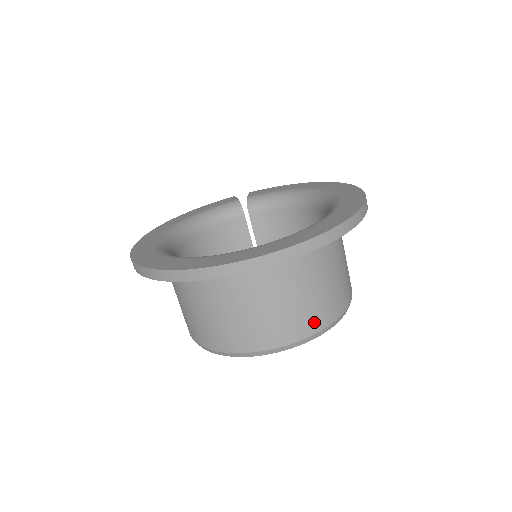
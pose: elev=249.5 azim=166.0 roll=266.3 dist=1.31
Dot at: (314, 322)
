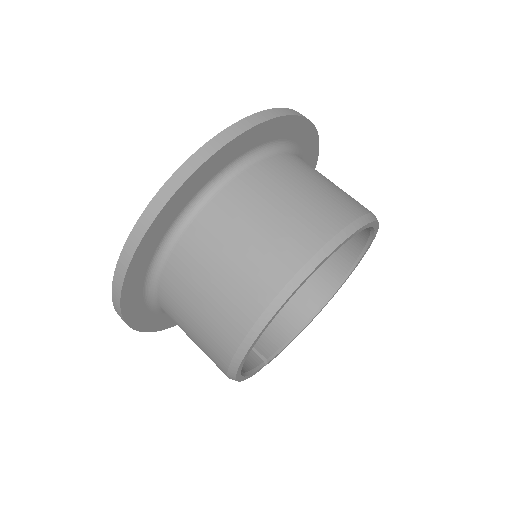
Dot at: occluded
